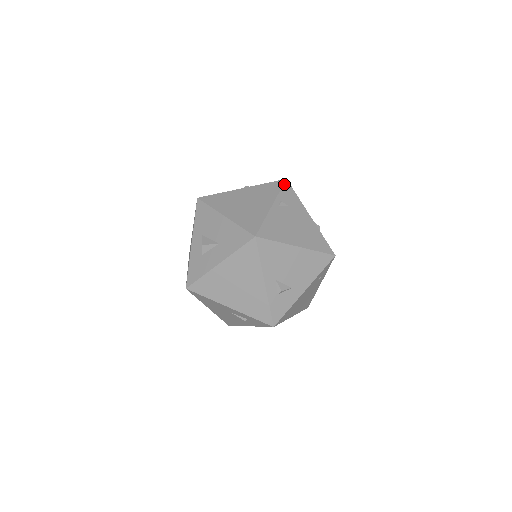
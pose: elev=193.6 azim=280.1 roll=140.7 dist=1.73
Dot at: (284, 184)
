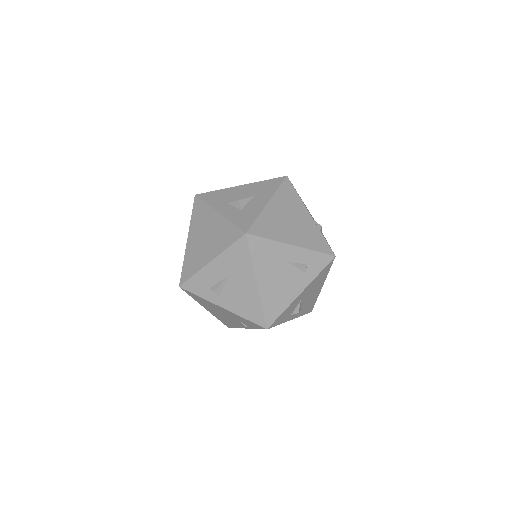
Dot at: occluded
